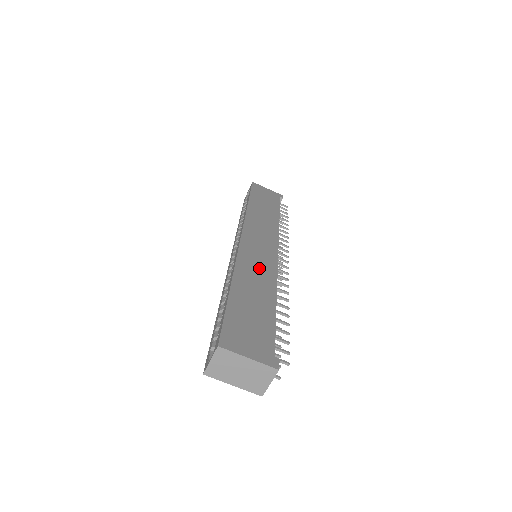
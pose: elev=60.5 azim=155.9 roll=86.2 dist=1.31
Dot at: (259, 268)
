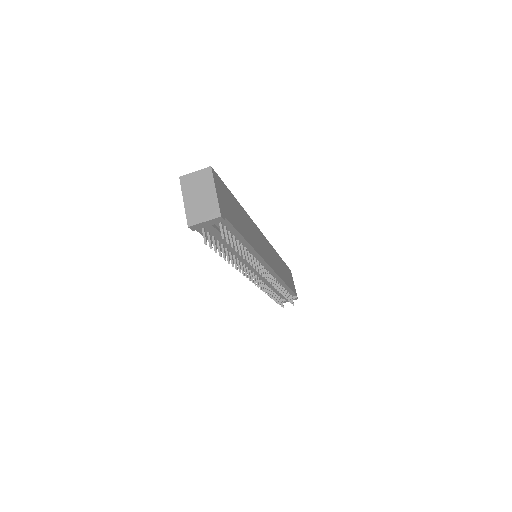
Dot at: (257, 239)
